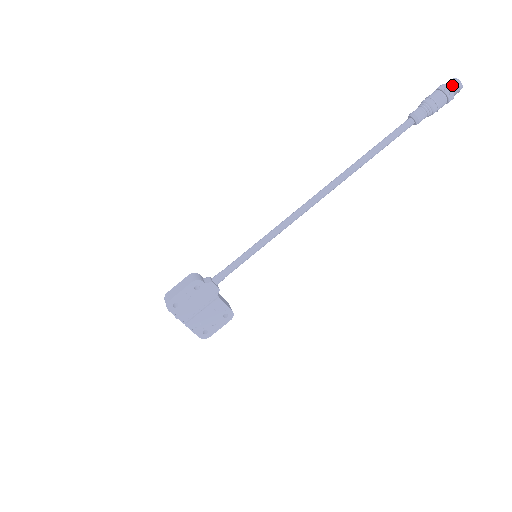
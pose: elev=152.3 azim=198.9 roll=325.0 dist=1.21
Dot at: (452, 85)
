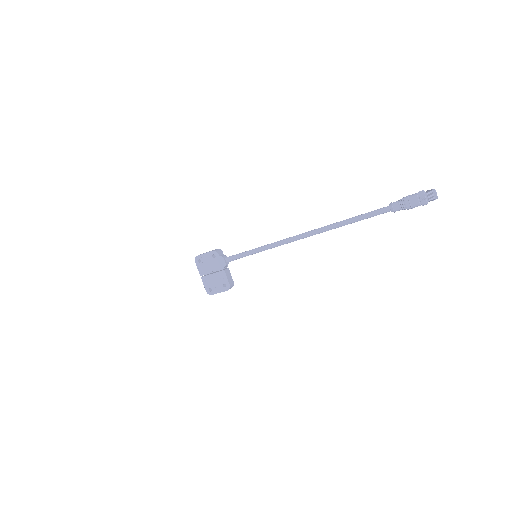
Dot at: (428, 192)
